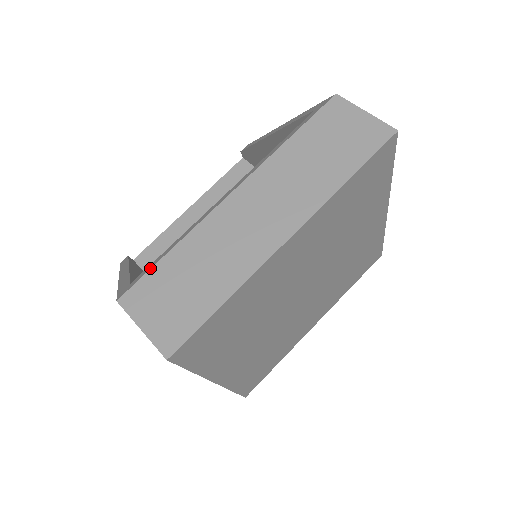
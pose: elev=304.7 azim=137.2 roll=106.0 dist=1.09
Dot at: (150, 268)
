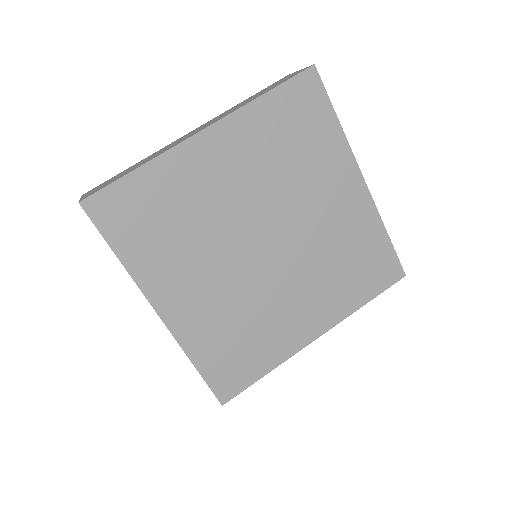
Dot at: occluded
